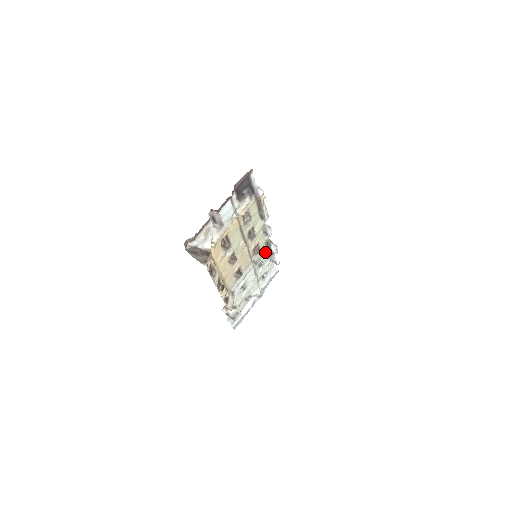
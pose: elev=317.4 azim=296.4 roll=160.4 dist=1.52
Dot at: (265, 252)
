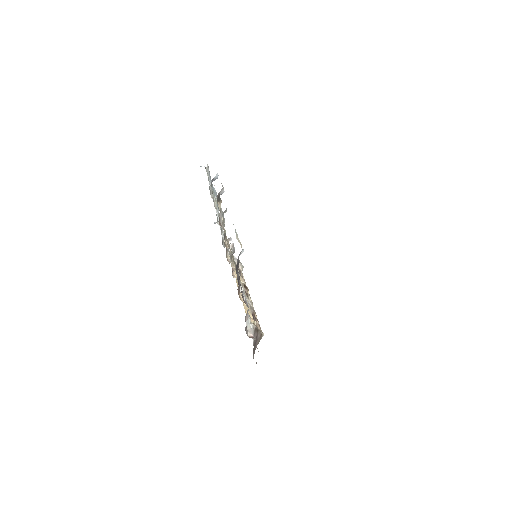
Dot at: (220, 204)
